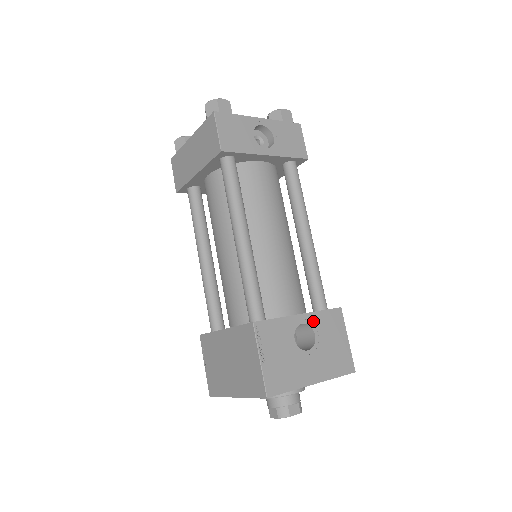
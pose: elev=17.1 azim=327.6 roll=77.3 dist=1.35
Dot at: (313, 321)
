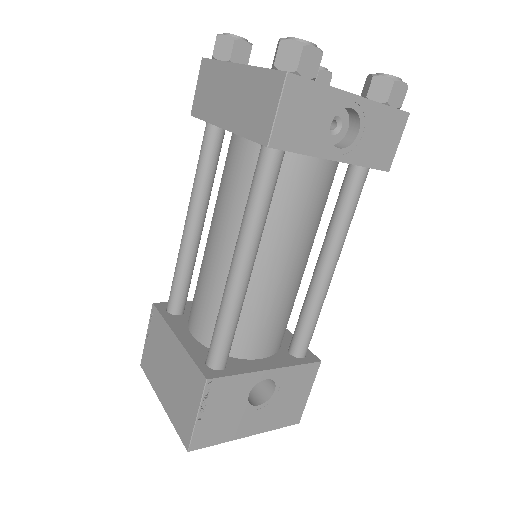
Dot at: (280, 376)
